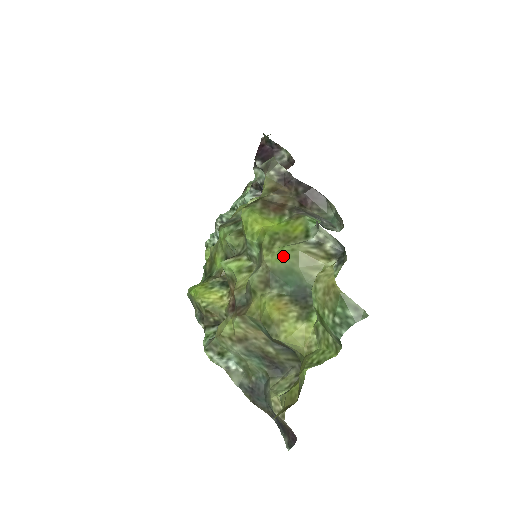
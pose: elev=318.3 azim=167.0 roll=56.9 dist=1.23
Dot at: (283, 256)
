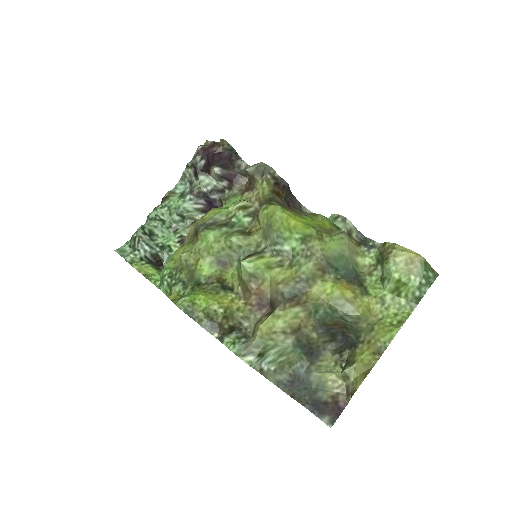
Dot at: (335, 244)
